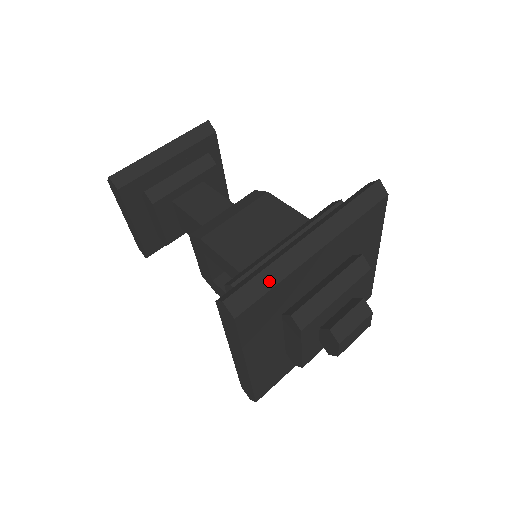
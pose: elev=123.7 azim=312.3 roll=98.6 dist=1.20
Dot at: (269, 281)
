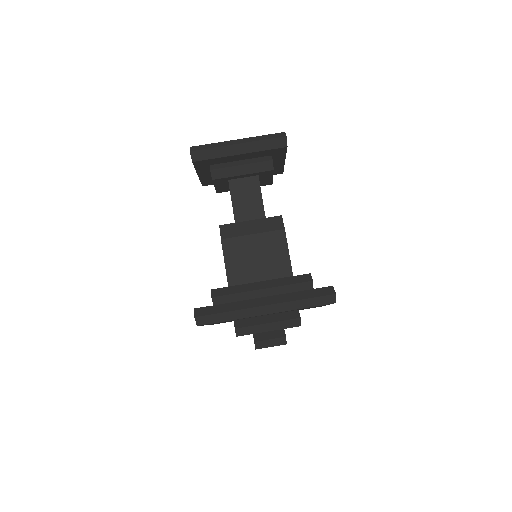
Dot at: (227, 318)
